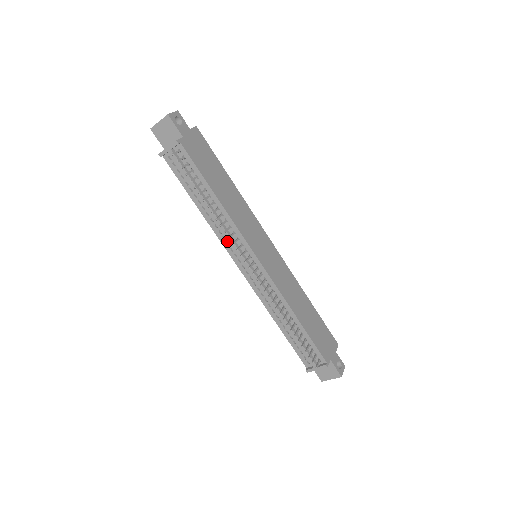
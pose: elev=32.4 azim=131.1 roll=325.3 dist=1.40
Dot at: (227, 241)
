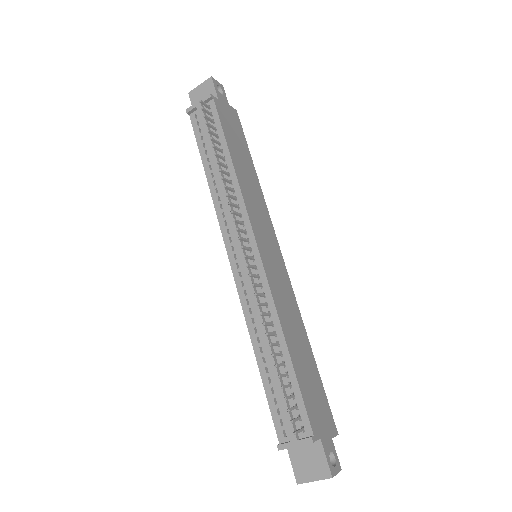
Dot at: (226, 219)
